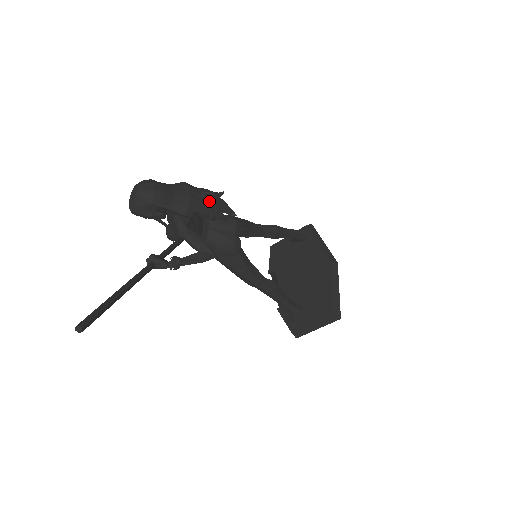
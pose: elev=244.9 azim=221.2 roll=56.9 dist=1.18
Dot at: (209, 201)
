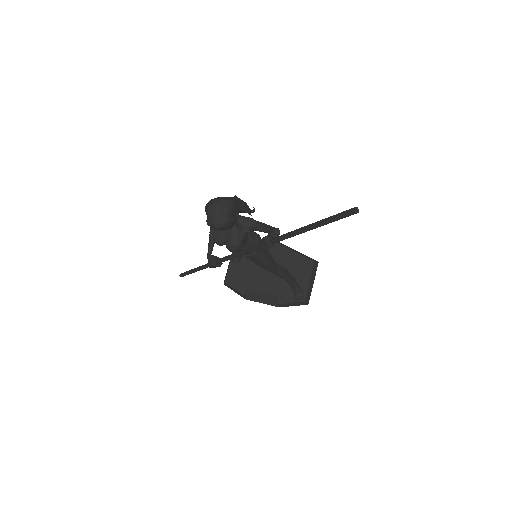
Dot at: occluded
